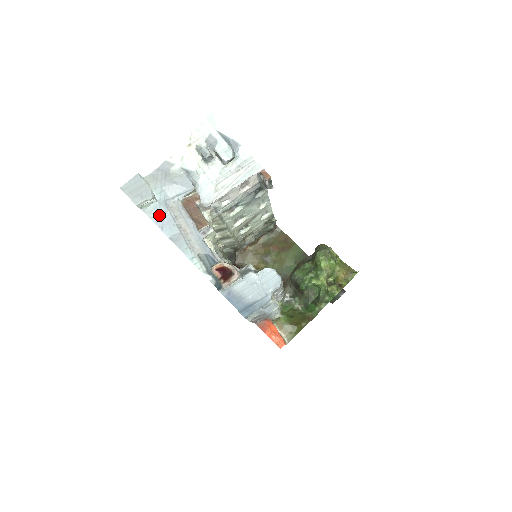
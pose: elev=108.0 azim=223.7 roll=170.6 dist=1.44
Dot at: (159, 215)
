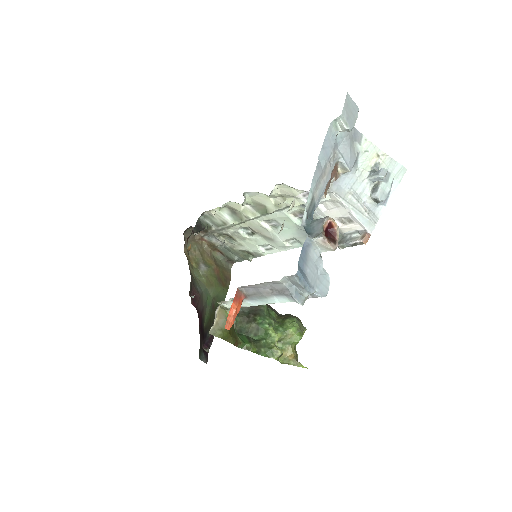
Dot at: (330, 141)
